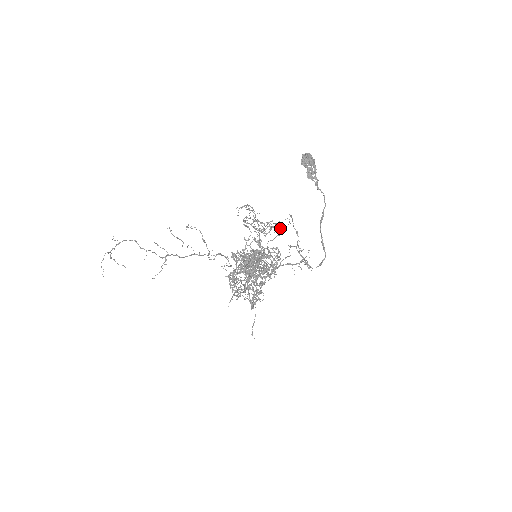
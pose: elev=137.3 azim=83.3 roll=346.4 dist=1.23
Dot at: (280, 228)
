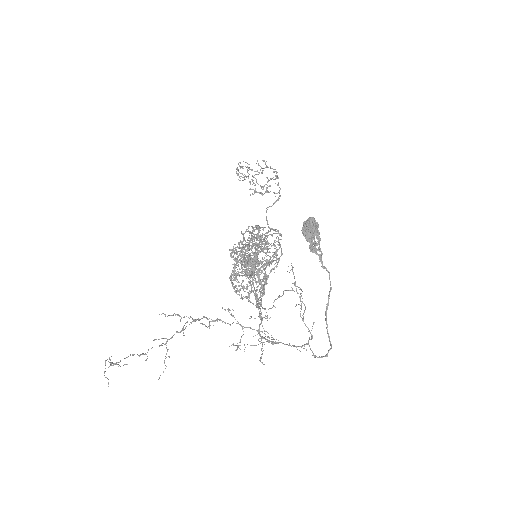
Dot at: (279, 192)
